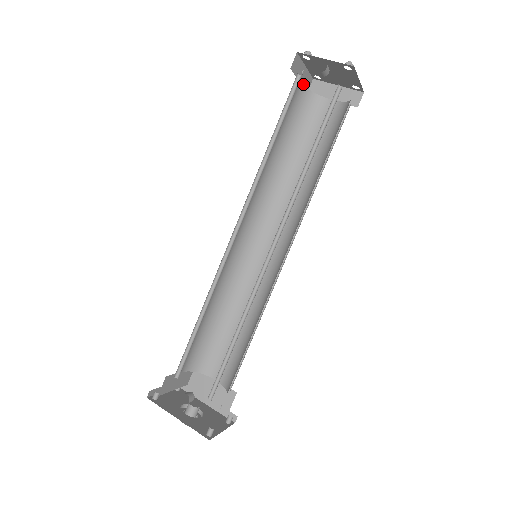
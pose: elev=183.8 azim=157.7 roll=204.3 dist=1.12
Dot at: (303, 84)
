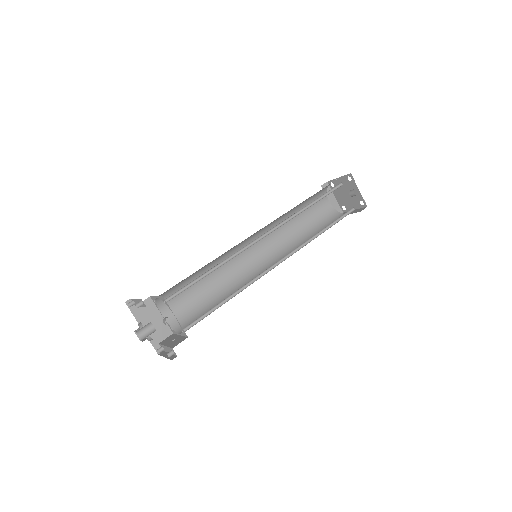
Dot at: occluded
